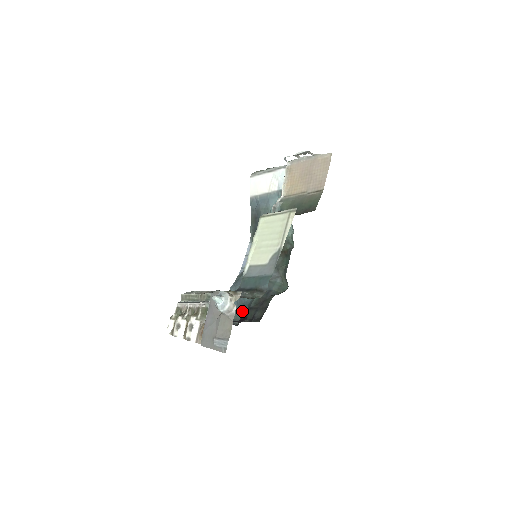
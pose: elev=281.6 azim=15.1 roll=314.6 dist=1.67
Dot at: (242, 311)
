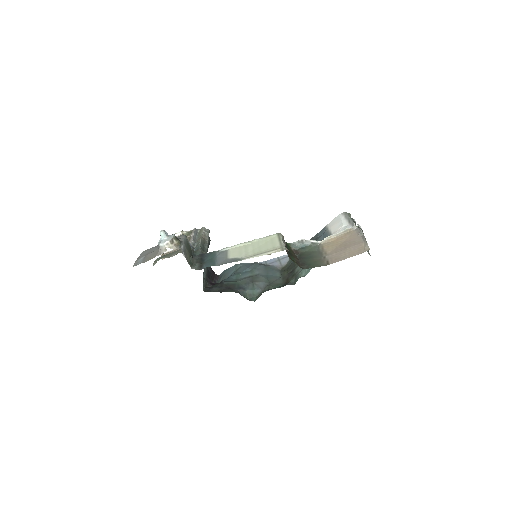
Dot at: (222, 280)
